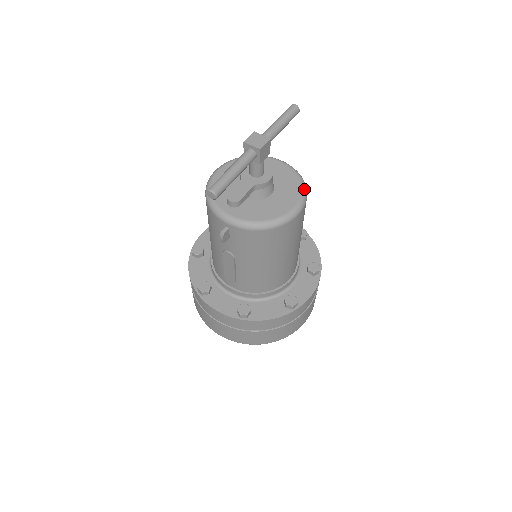
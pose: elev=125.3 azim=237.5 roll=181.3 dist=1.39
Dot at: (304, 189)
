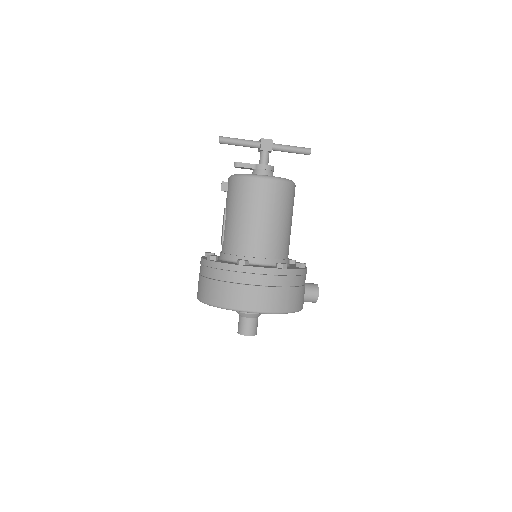
Dot at: (284, 178)
